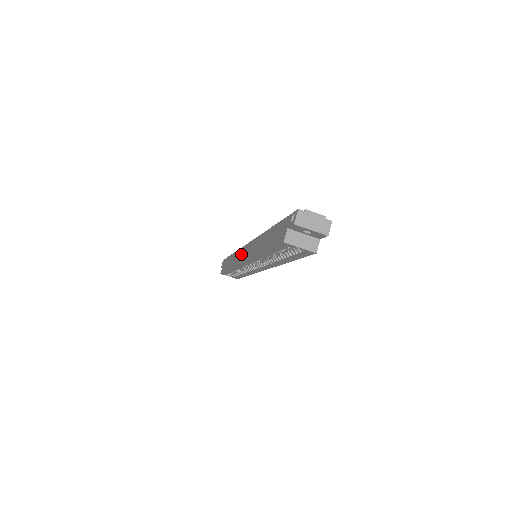
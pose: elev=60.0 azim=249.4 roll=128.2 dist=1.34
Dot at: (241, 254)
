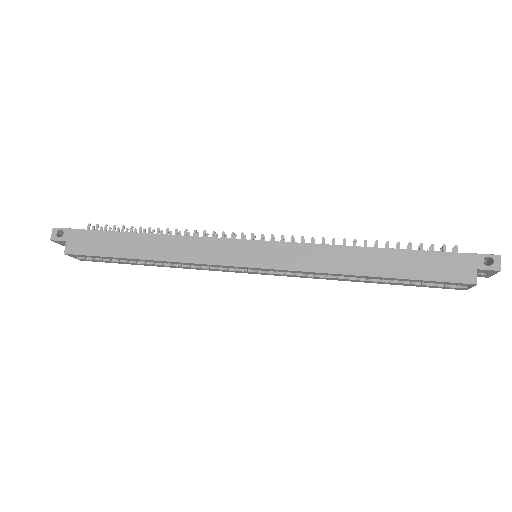
Dot at: (231, 250)
